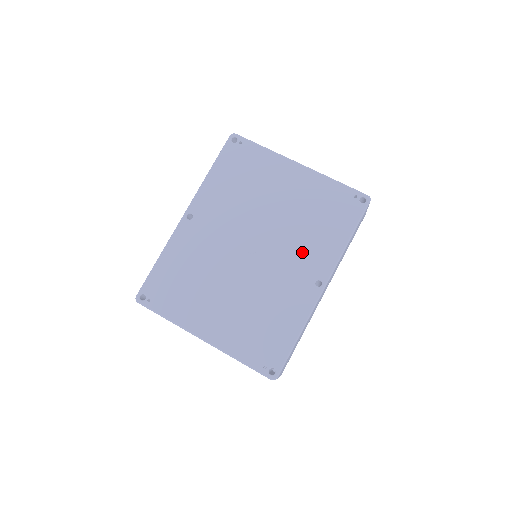
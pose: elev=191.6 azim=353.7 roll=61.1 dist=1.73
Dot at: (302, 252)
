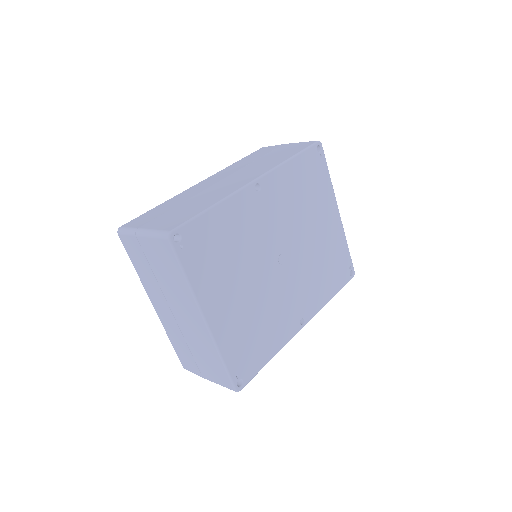
Dot at: (307, 288)
